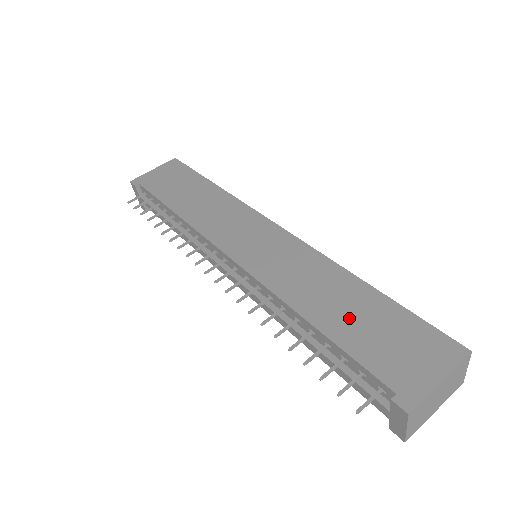
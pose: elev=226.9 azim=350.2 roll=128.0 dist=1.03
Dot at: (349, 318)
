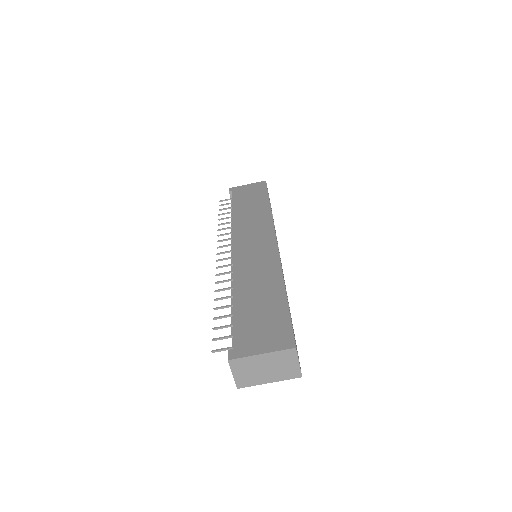
Dot at: (254, 303)
